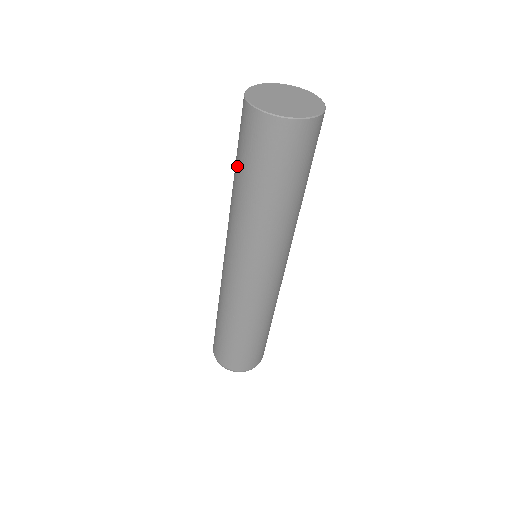
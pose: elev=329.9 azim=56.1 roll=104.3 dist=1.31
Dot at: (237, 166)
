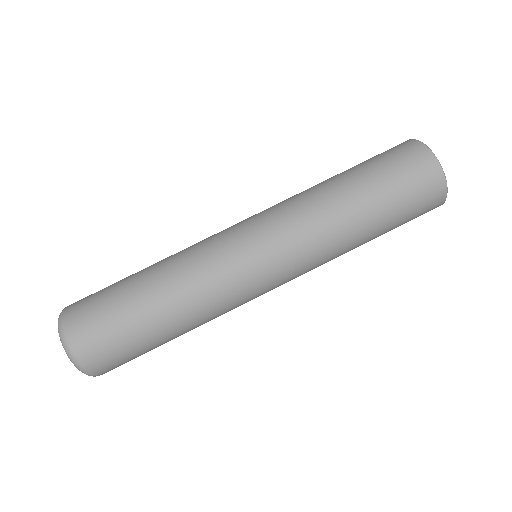
Dot at: (369, 181)
